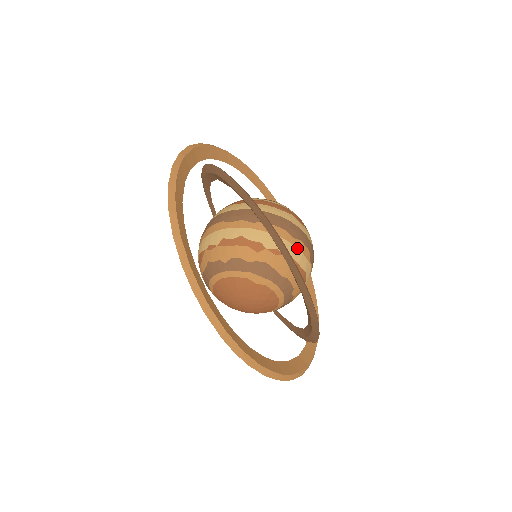
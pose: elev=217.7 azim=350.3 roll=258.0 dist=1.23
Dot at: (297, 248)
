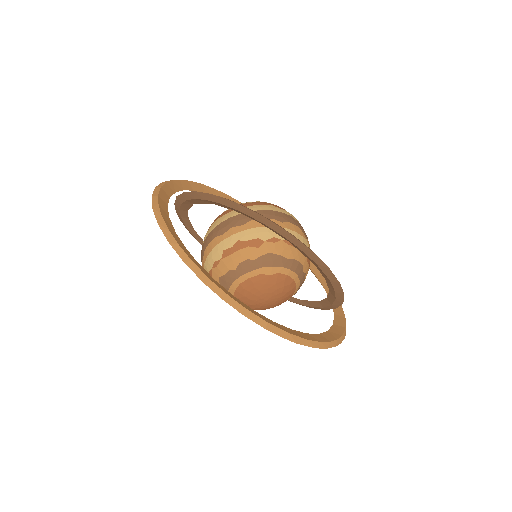
Dot at: (290, 230)
